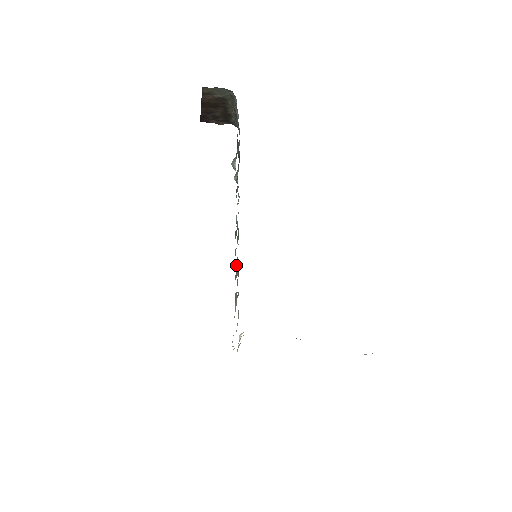
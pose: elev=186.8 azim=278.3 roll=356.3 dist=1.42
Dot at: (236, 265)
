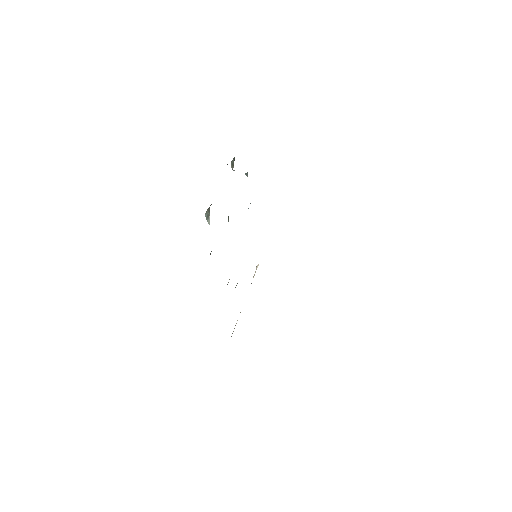
Dot at: occluded
